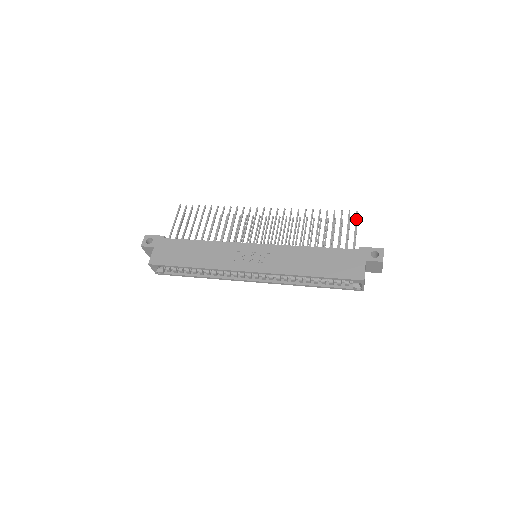
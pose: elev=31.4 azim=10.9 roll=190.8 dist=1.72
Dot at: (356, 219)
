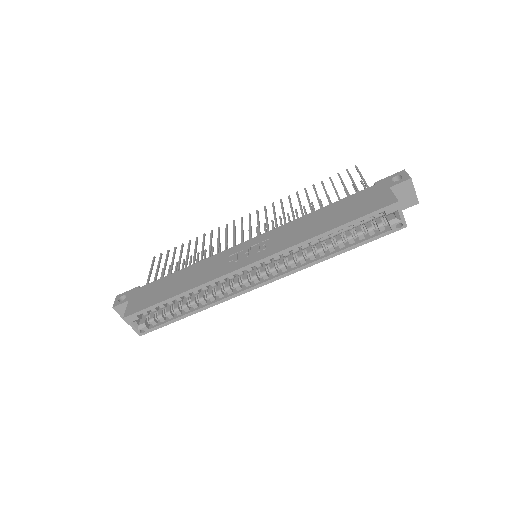
Dot at: (358, 170)
